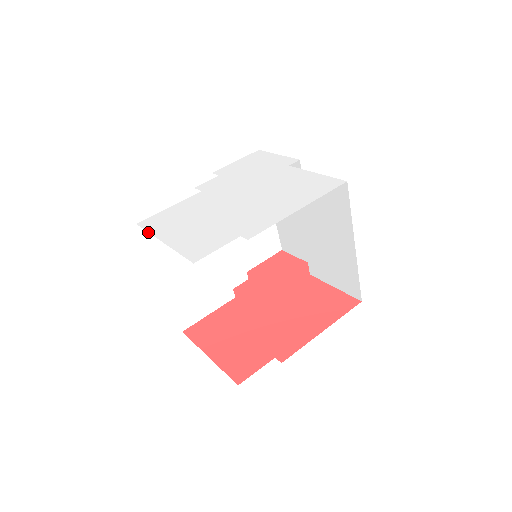
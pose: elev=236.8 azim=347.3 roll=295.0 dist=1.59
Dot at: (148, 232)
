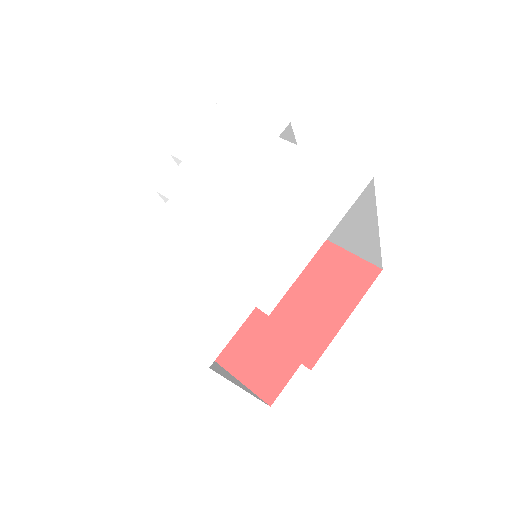
Dot at: occluded
